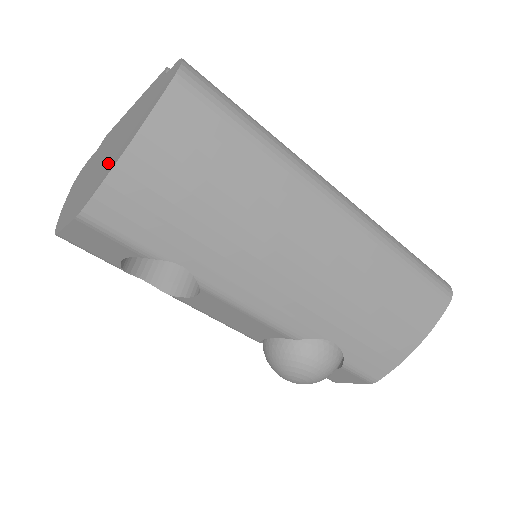
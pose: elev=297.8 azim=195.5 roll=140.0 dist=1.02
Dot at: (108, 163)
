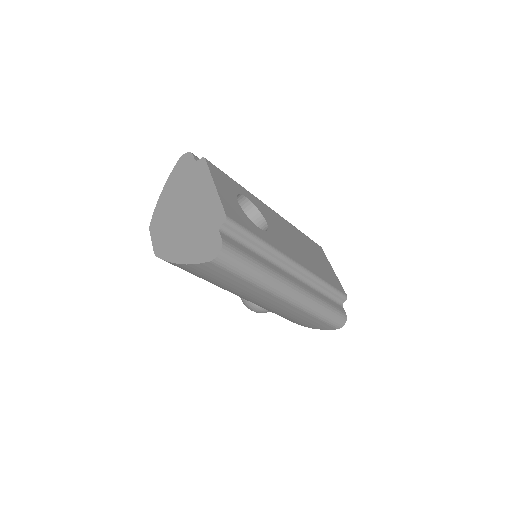
Dot at: (177, 242)
